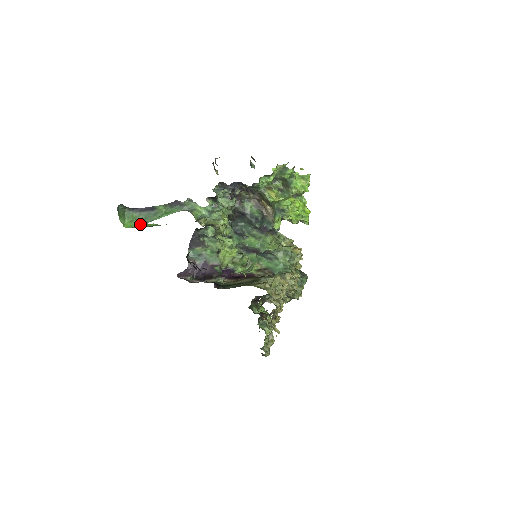
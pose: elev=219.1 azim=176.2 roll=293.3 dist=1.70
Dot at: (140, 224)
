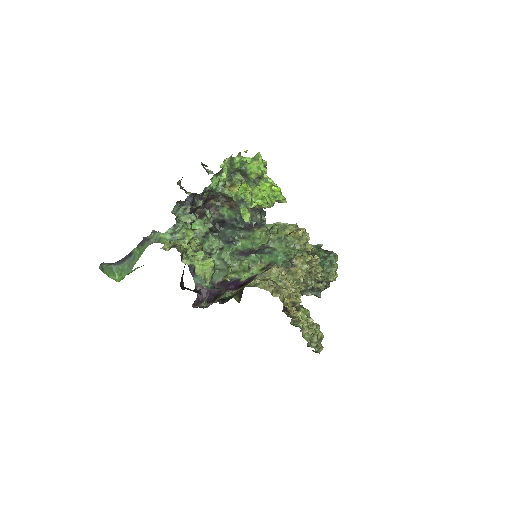
Dot at: (127, 273)
